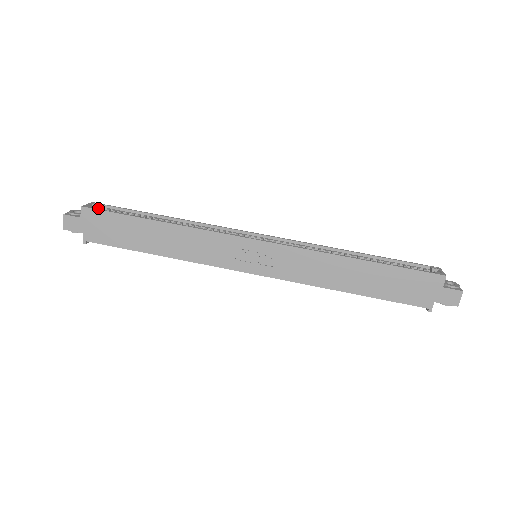
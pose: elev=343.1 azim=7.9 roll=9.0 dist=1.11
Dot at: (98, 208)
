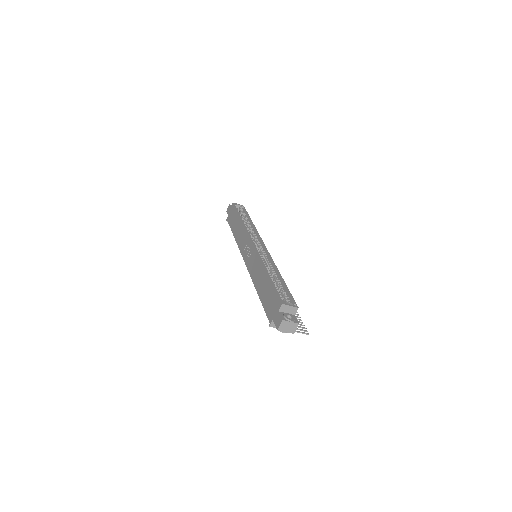
Dot at: (242, 208)
